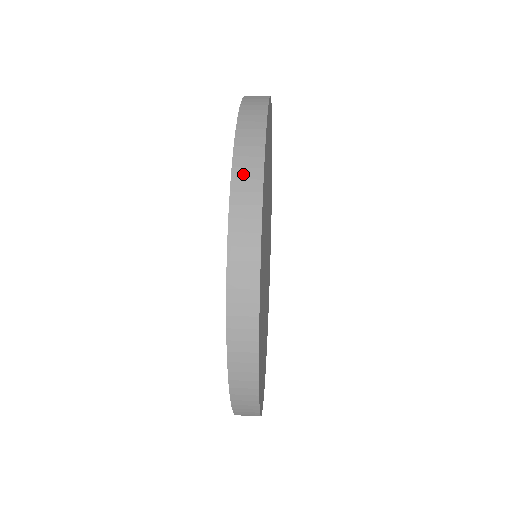
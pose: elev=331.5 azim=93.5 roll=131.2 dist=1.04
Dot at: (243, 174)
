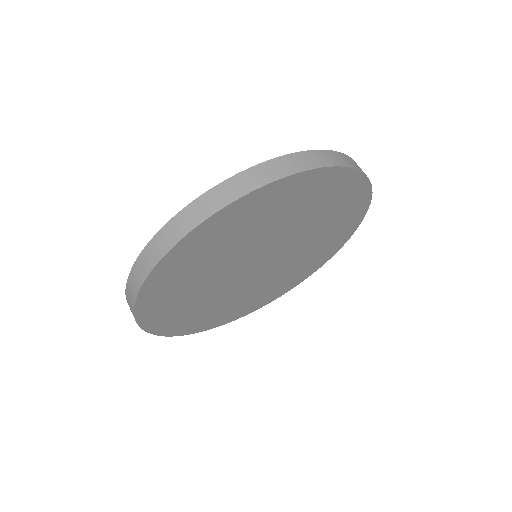
Dot at: (266, 169)
